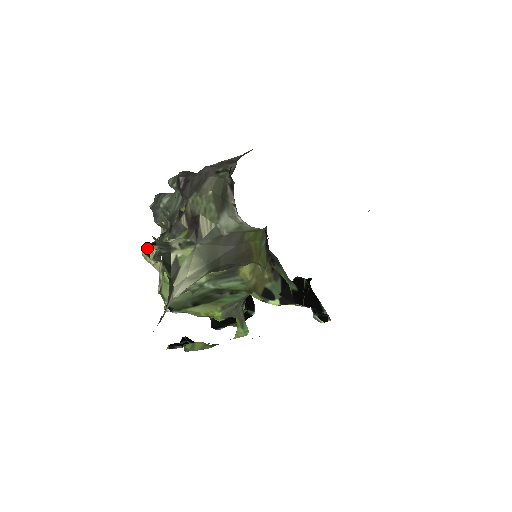
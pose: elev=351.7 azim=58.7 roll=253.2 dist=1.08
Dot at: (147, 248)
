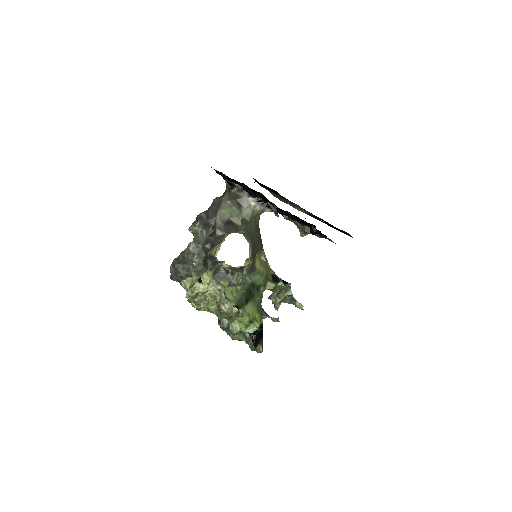
Dot at: (197, 280)
